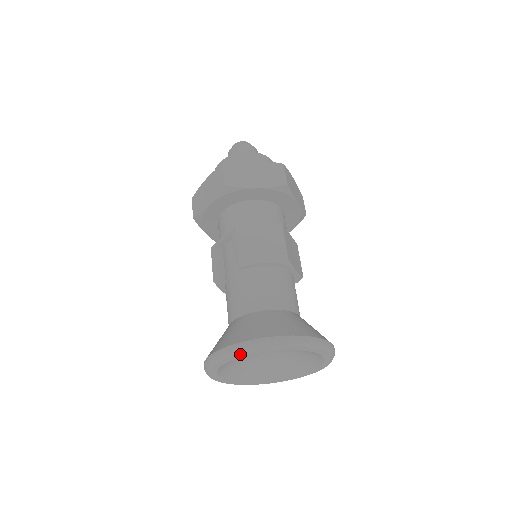
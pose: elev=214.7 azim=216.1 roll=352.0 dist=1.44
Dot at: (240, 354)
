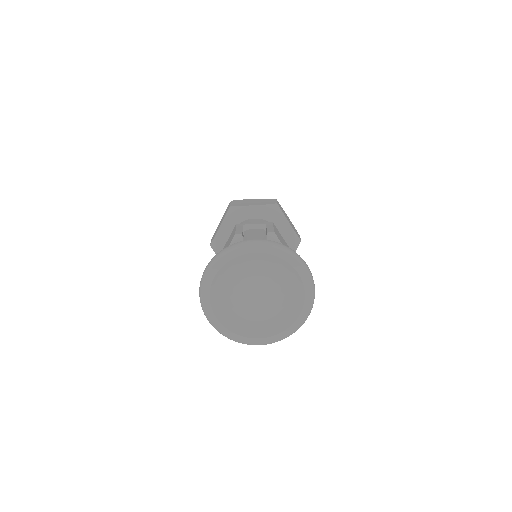
Dot at: (280, 250)
